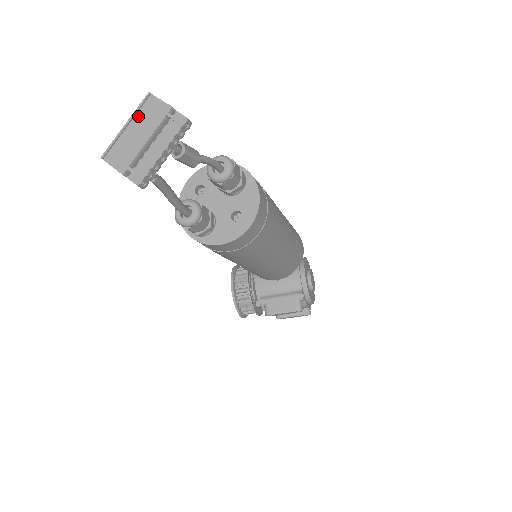
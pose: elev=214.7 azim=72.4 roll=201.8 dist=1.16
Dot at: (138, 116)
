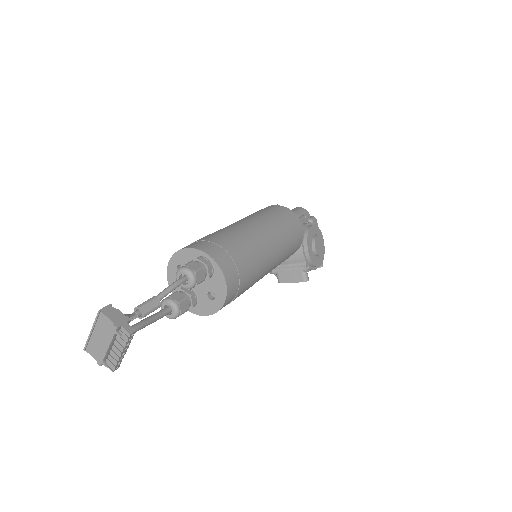
Dot at: (97, 326)
